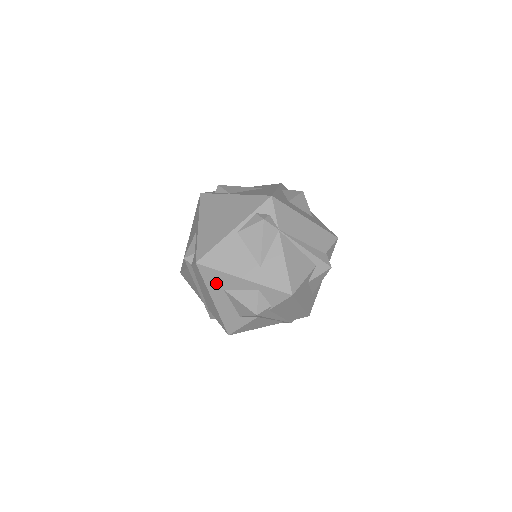
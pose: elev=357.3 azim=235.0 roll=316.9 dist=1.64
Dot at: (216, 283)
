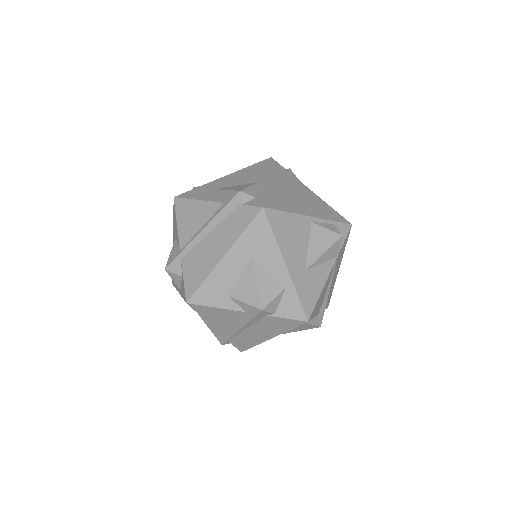
Dot at: (254, 244)
